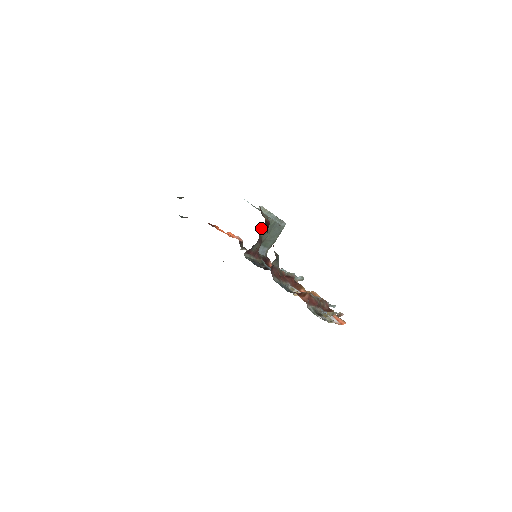
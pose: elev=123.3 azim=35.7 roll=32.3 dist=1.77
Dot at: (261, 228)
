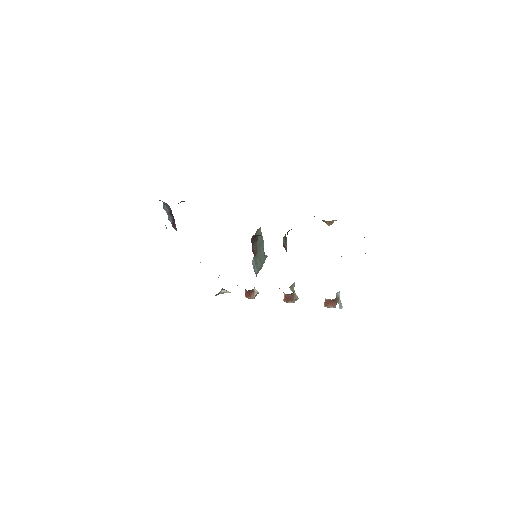
Dot at: (256, 234)
